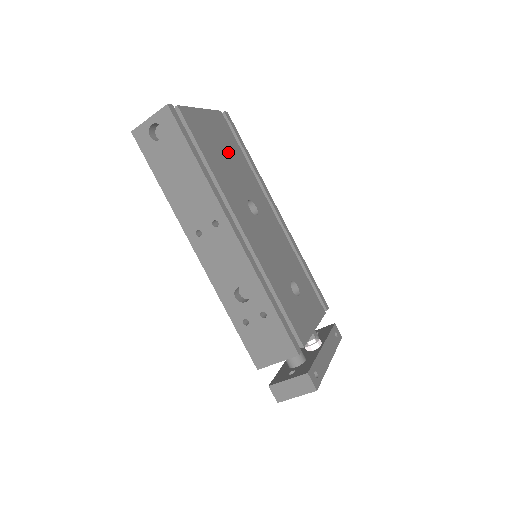
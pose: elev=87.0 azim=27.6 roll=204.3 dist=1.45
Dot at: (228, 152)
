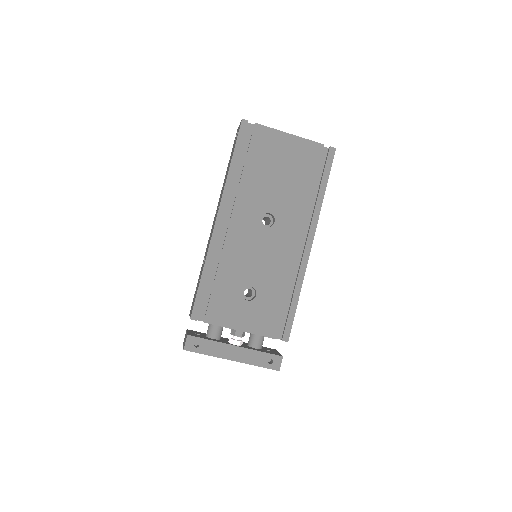
Dot at: (288, 174)
